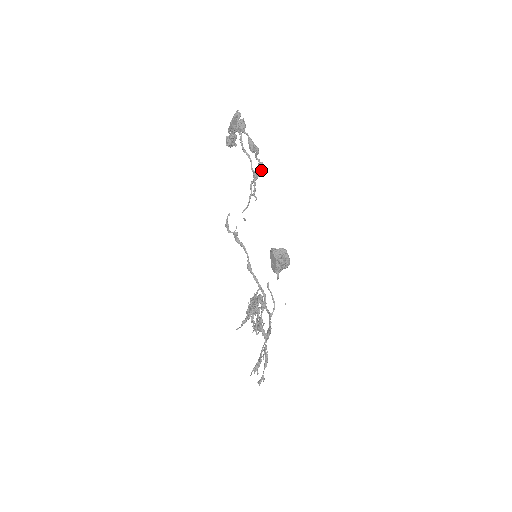
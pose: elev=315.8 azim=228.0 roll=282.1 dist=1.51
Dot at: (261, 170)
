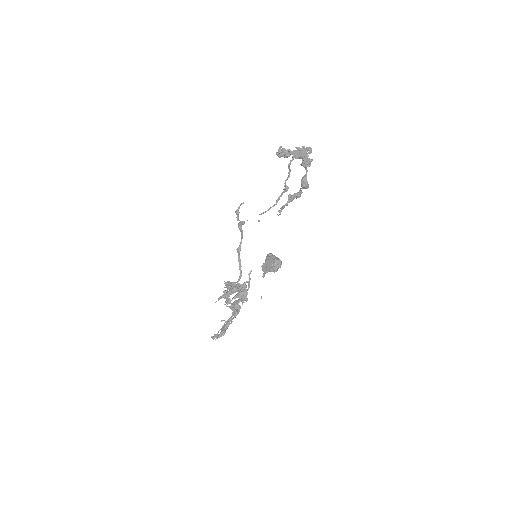
Dot at: occluded
